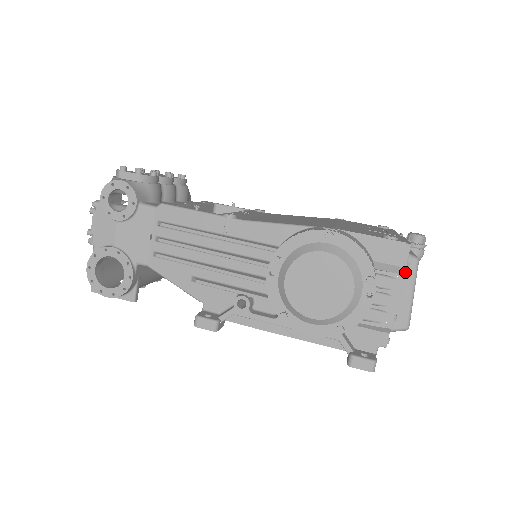
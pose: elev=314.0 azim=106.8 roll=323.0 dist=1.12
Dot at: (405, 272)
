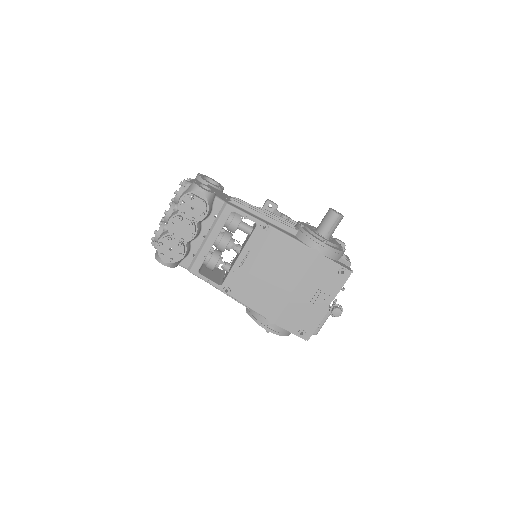
Dot at: occluded
